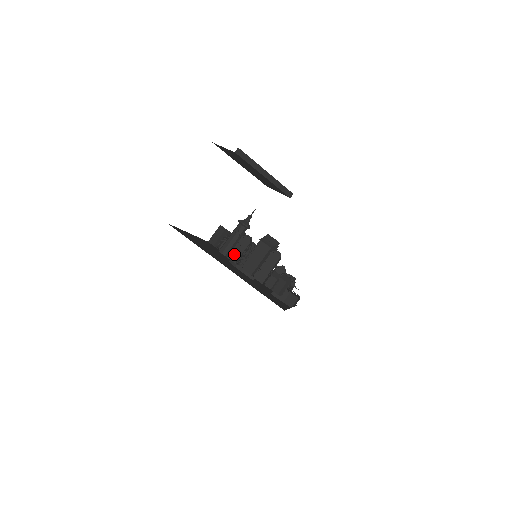
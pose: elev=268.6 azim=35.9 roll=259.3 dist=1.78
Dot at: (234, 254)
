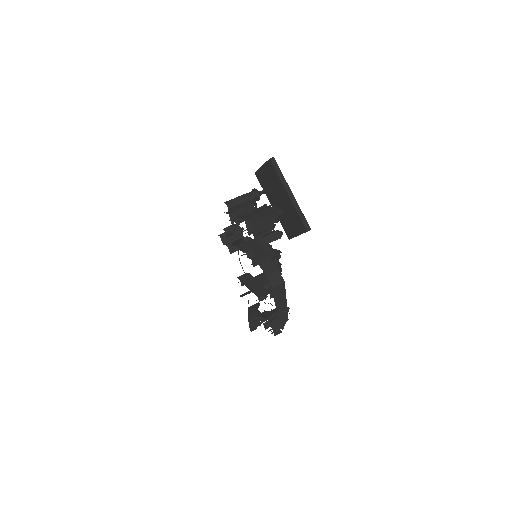
Dot at: (236, 207)
